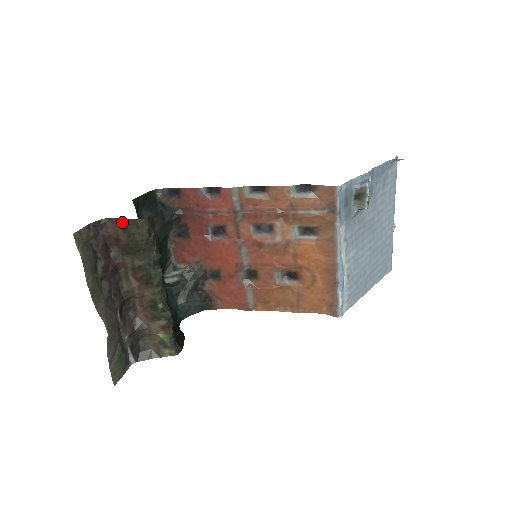
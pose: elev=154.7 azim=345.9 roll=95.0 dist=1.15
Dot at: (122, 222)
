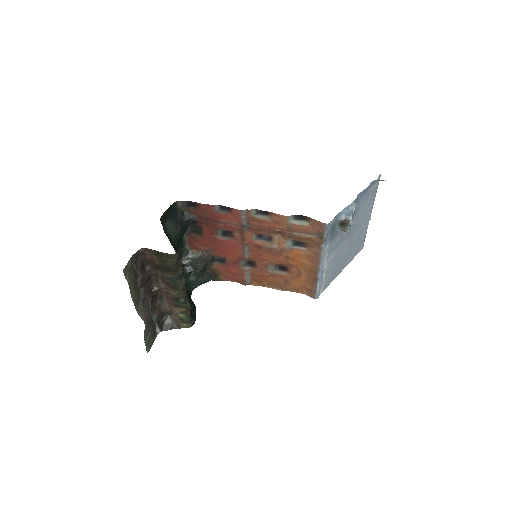
Dot at: (157, 253)
